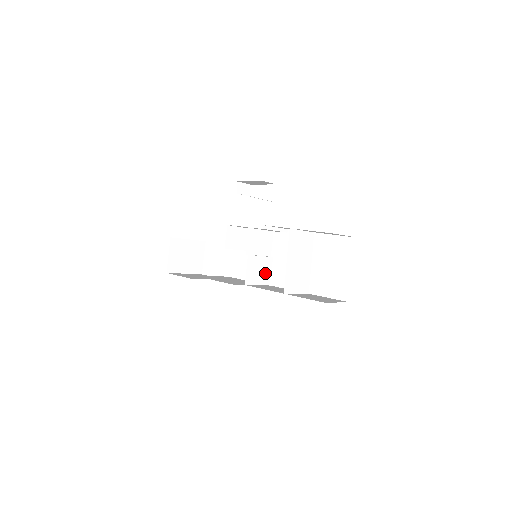
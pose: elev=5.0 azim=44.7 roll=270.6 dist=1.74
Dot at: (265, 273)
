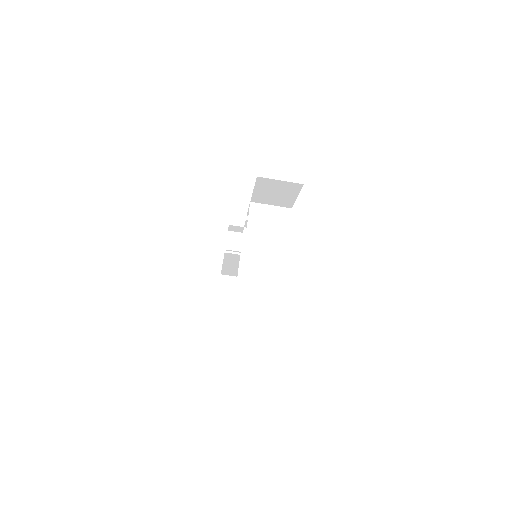
Dot at: (267, 273)
